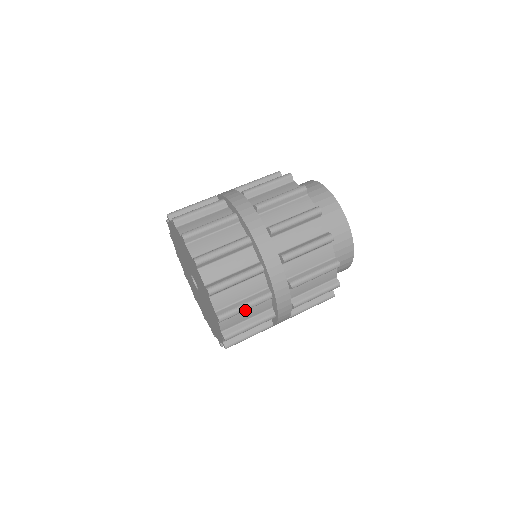
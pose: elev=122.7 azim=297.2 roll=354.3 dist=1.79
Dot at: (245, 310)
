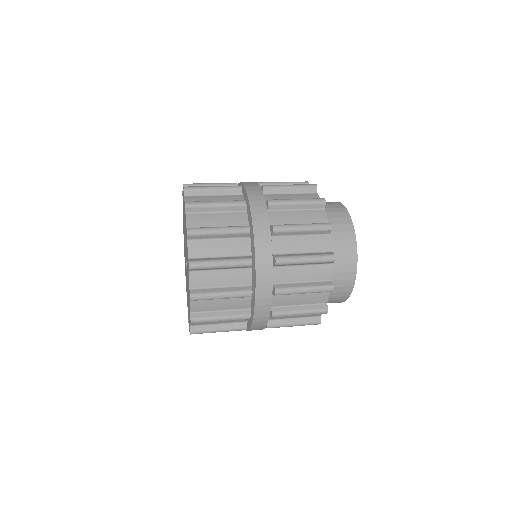
Dot at: (212, 188)
